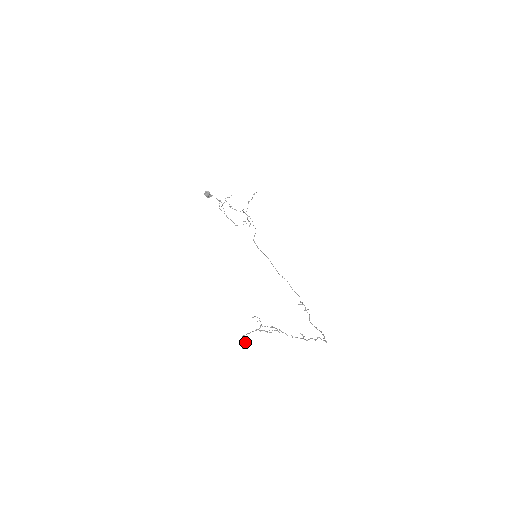
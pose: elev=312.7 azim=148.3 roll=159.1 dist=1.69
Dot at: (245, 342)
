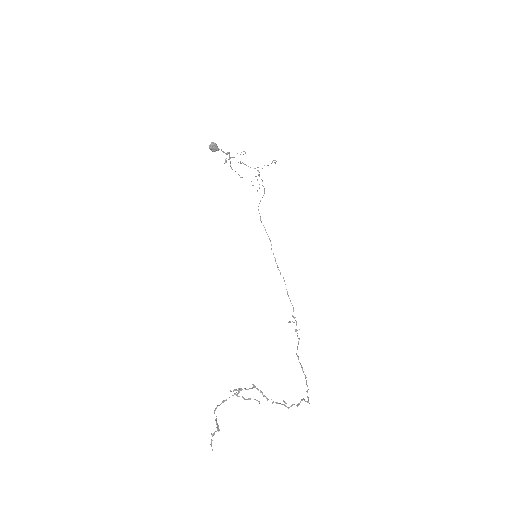
Dot at: (217, 429)
